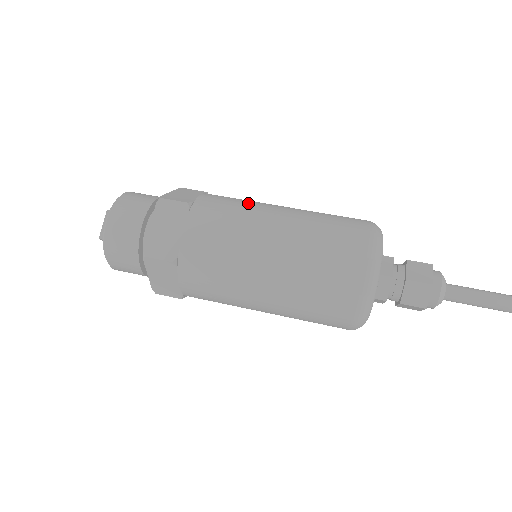
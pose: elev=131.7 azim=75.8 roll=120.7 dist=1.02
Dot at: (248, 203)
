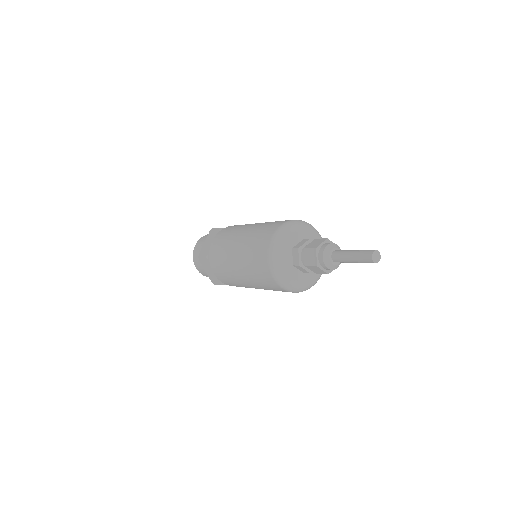
Dot at: occluded
